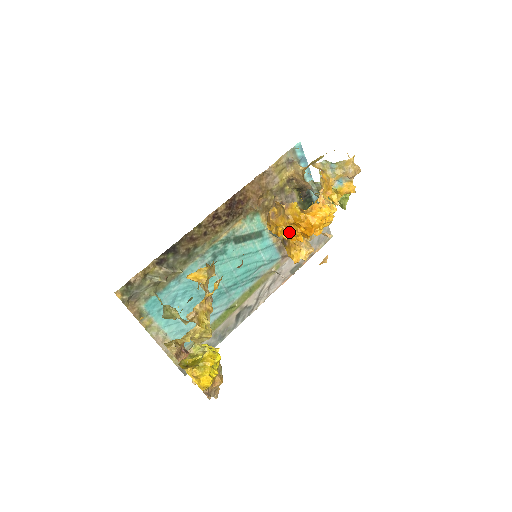
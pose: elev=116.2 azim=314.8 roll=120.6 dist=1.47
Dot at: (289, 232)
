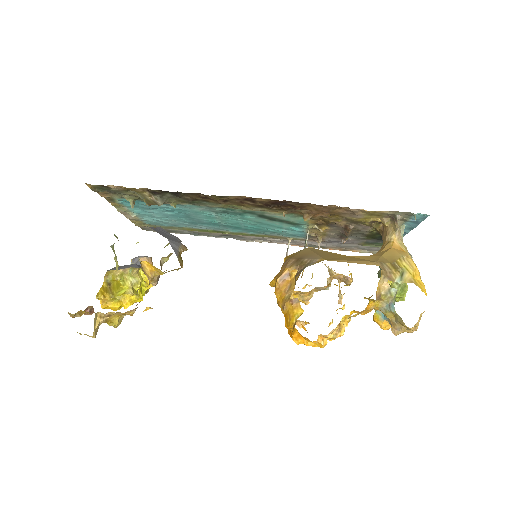
Dot at: occluded
